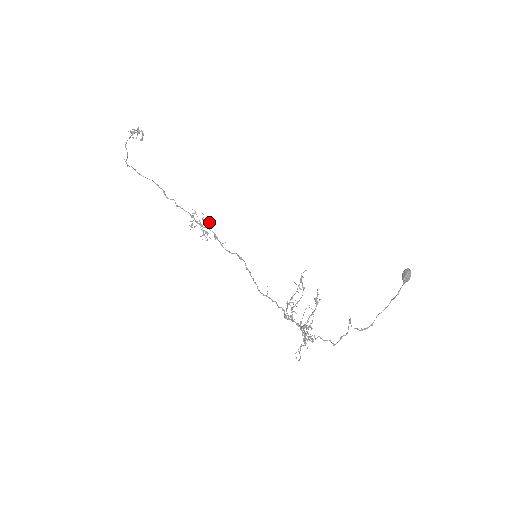
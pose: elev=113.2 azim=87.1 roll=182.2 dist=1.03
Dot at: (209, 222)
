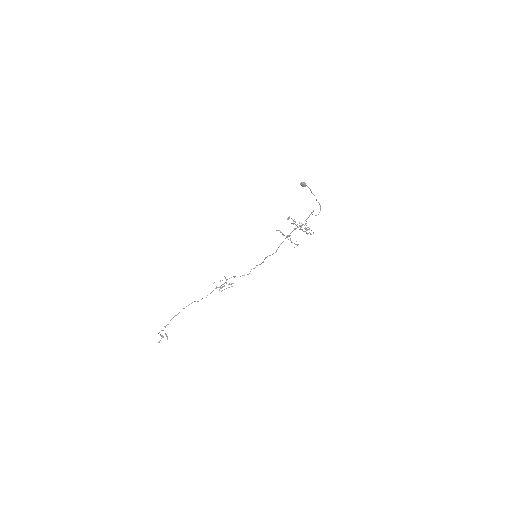
Dot at: occluded
